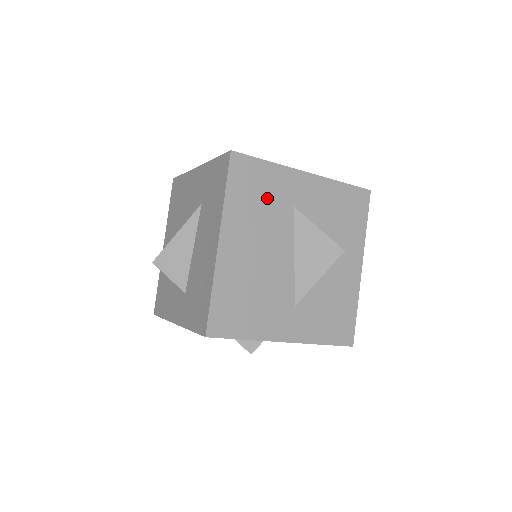
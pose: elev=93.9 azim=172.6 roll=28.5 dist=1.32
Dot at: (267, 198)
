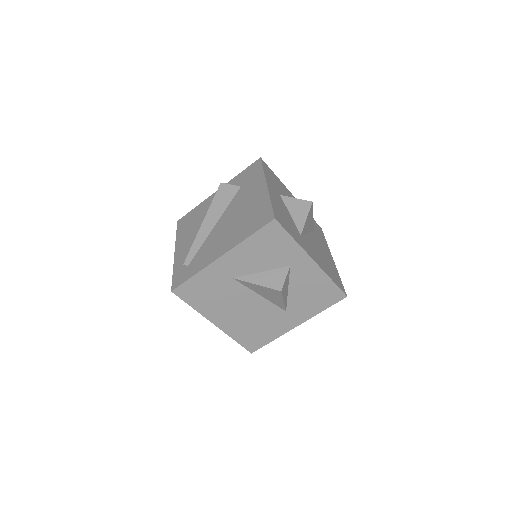
Dot at: (214, 289)
